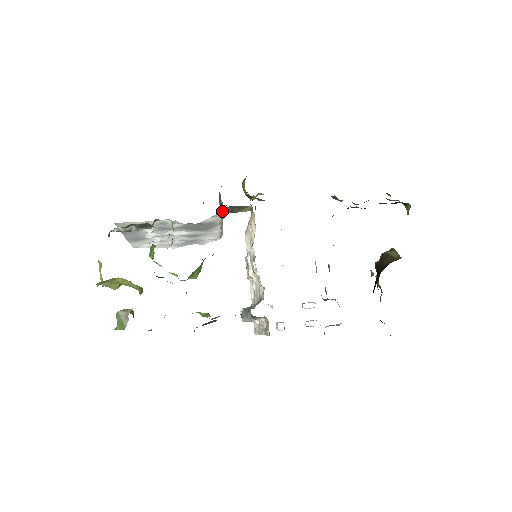
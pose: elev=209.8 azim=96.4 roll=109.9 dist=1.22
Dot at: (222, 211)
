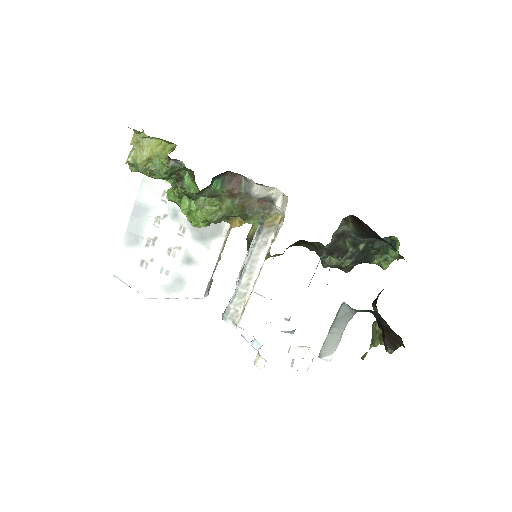
Dot at: occluded
